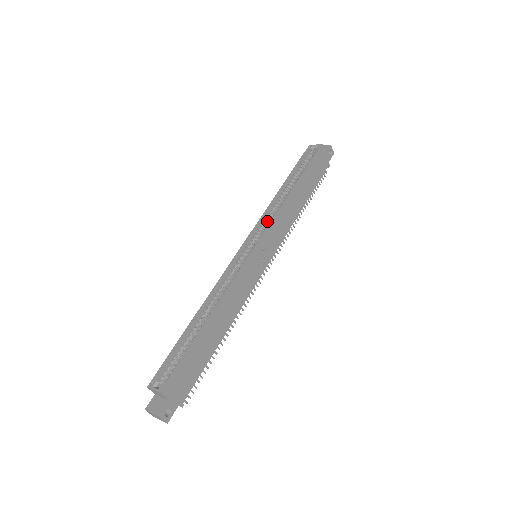
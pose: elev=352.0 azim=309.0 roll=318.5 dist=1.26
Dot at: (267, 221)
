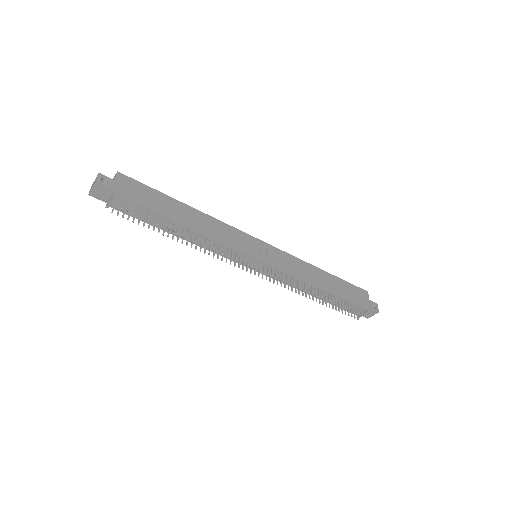
Dot at: occluded
